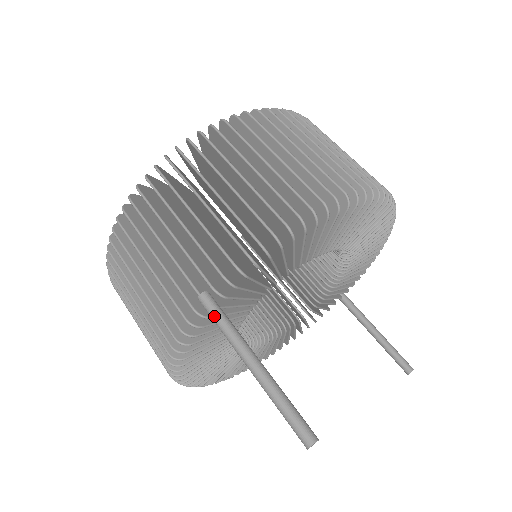
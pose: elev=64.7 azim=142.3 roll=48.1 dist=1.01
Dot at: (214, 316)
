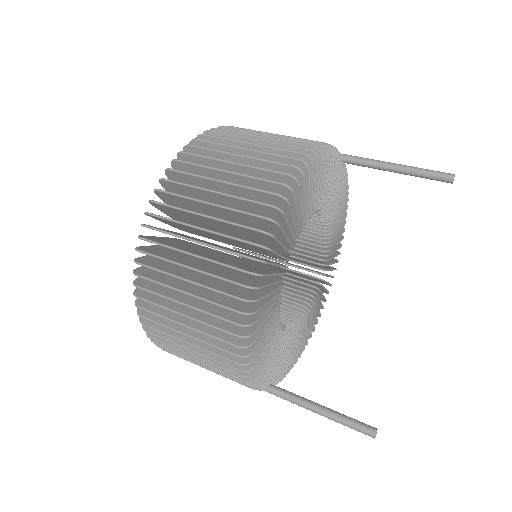
Dot at: occluded
